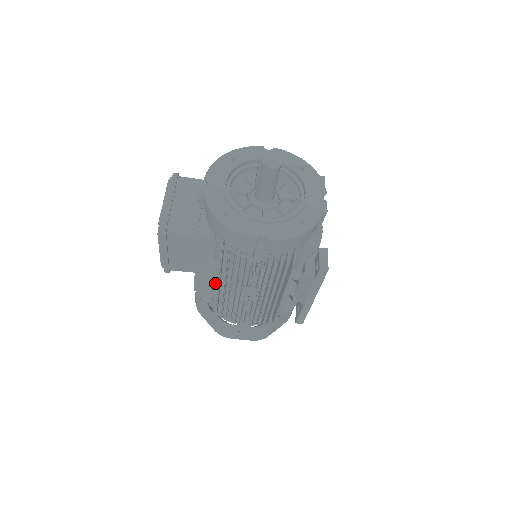
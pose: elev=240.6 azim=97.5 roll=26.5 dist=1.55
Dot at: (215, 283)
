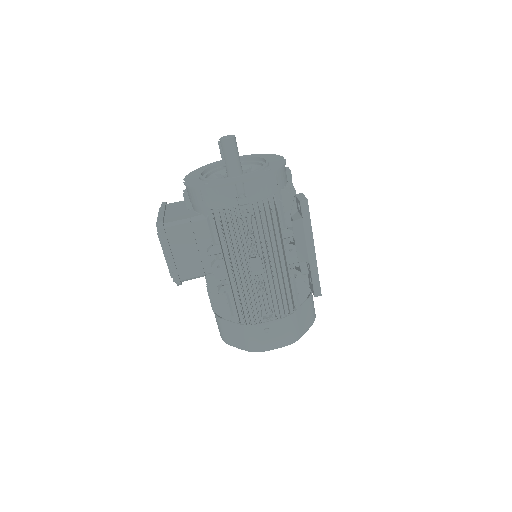
Dot at: (223, 273)
